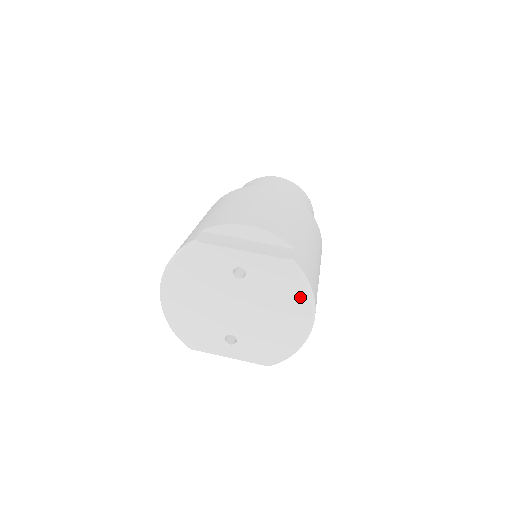
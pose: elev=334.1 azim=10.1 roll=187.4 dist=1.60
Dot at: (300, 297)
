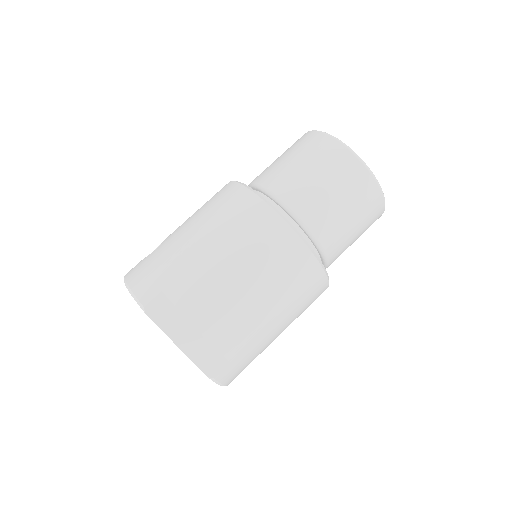
Dot at: occluded
